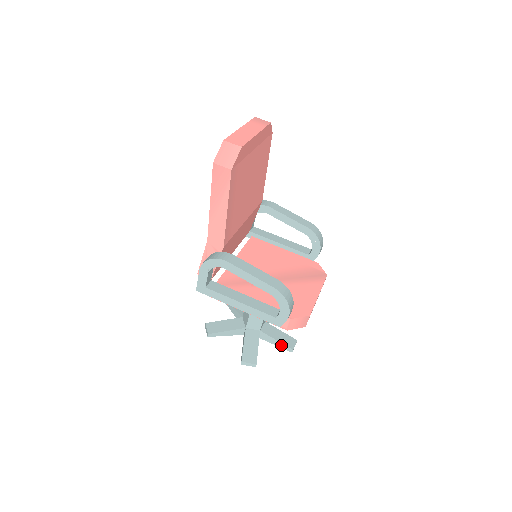
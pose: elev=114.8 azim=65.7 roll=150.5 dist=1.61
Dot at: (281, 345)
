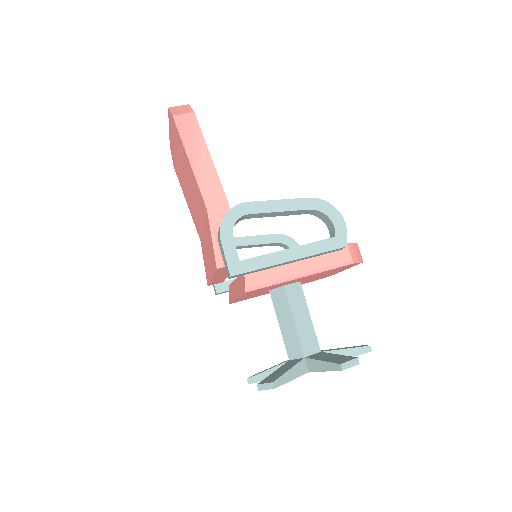
Dot at: (355, 351)
